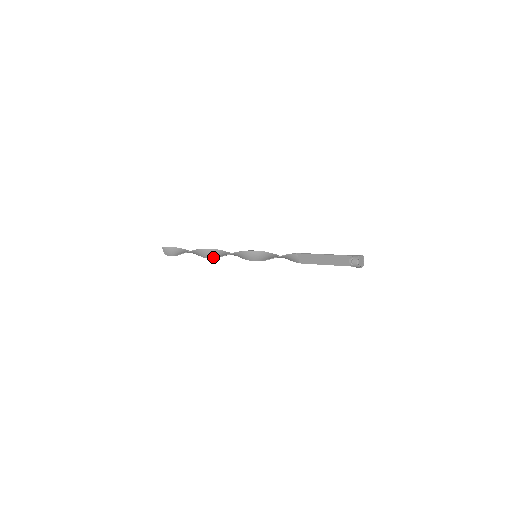
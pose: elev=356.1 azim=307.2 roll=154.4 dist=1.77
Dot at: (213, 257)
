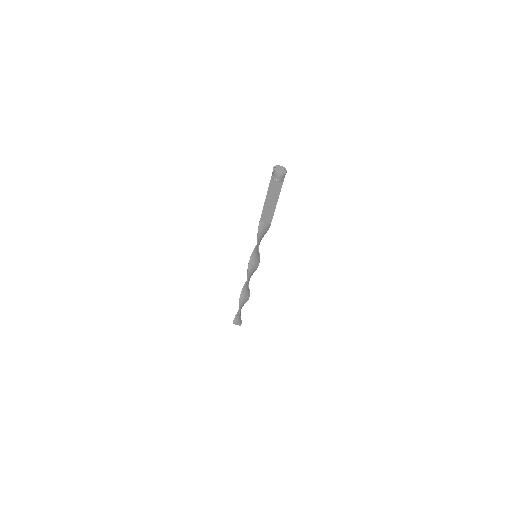
Dot at: (248, 291)
